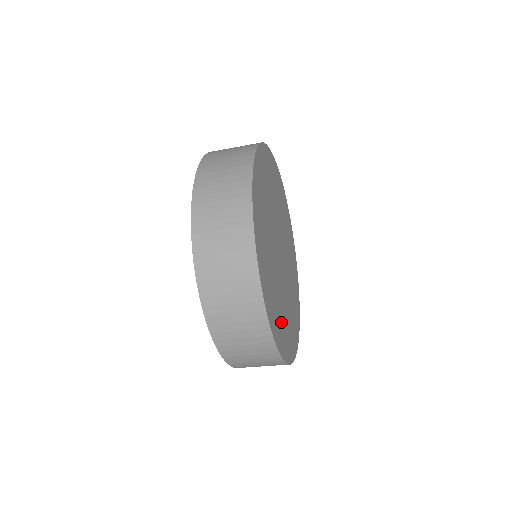
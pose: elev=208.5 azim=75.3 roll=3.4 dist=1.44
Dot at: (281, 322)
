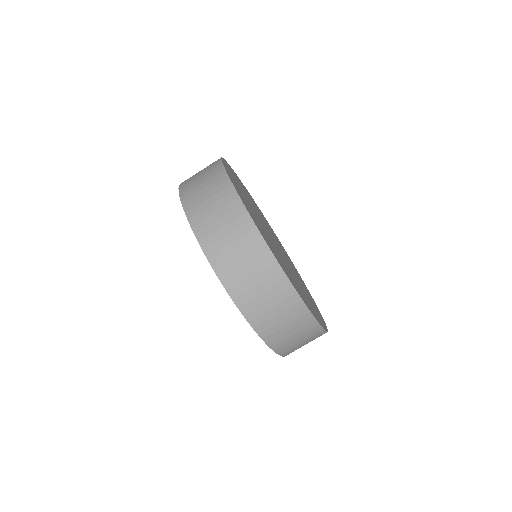
Dot at: occluded
